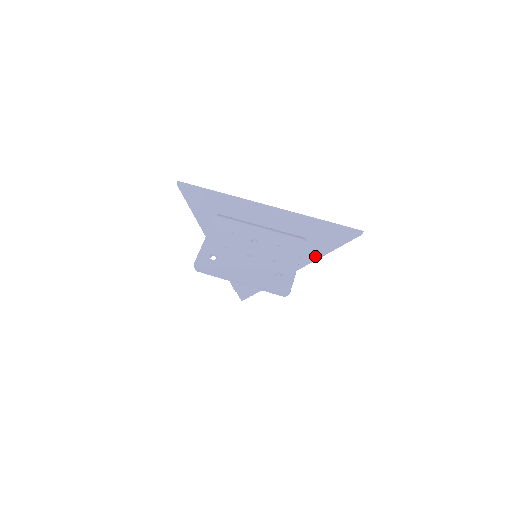
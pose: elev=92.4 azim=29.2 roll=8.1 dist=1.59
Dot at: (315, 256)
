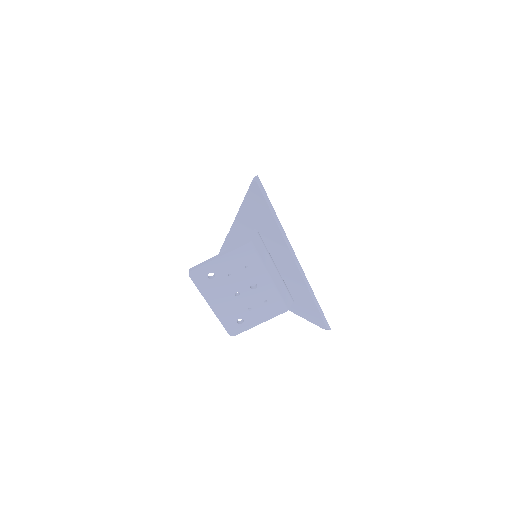
Dot at: occluded
